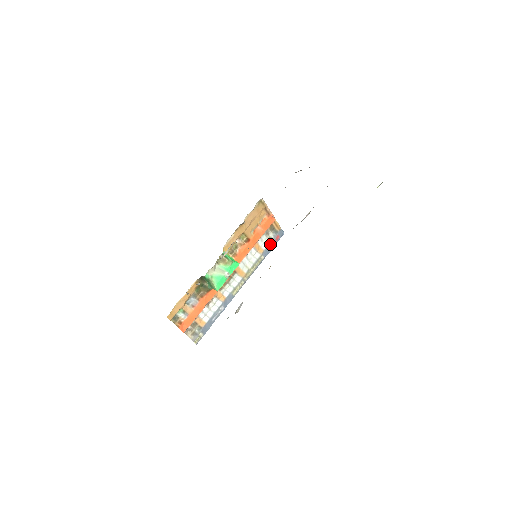
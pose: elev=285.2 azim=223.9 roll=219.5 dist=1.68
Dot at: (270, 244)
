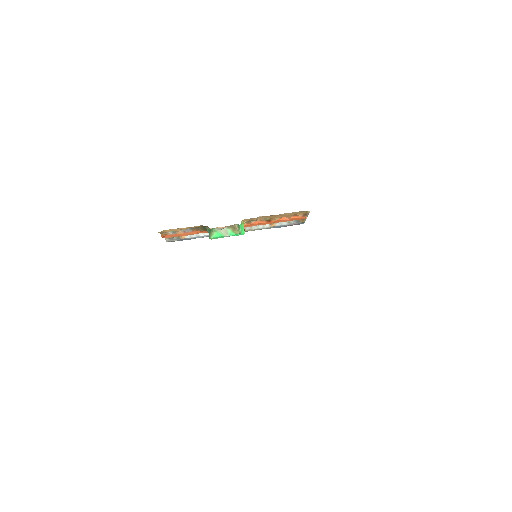
Dot at: (285, 225)
